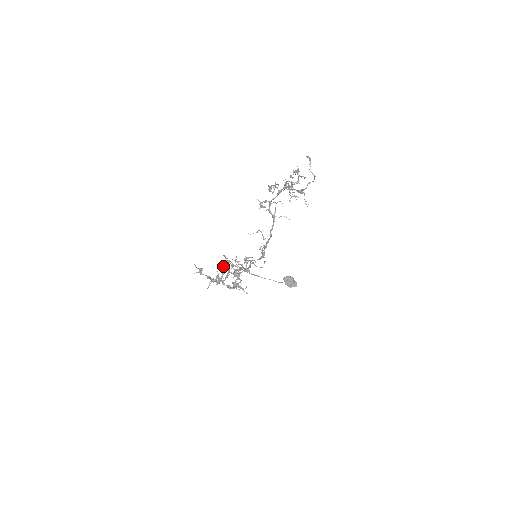
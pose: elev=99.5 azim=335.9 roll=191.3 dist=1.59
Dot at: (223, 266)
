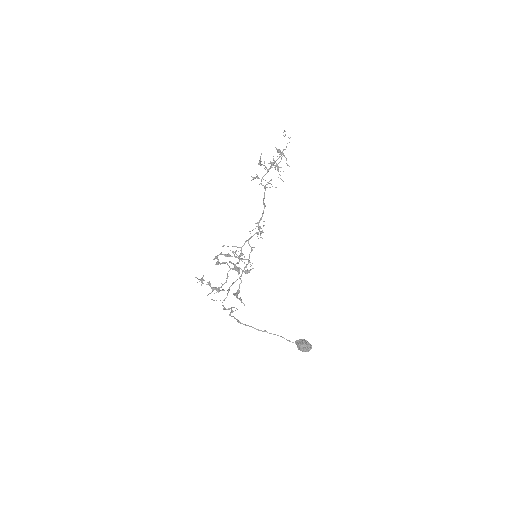
Dot at: (224, 262)
